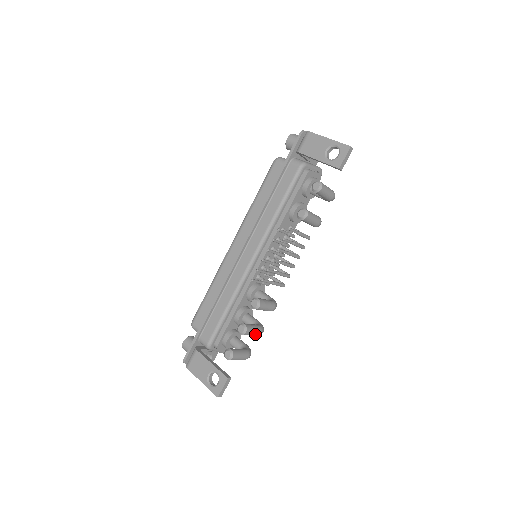
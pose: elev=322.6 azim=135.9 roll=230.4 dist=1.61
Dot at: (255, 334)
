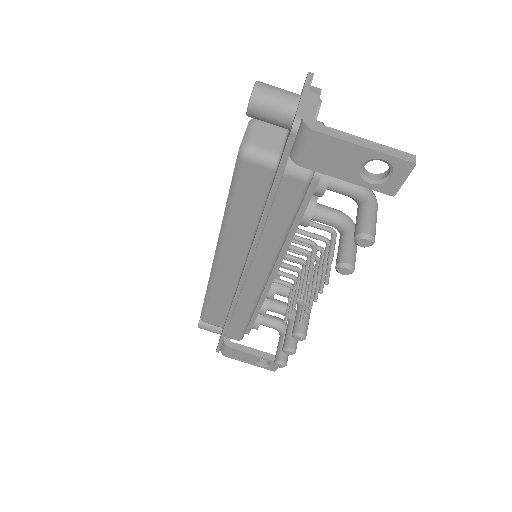
Dot at: occluded
